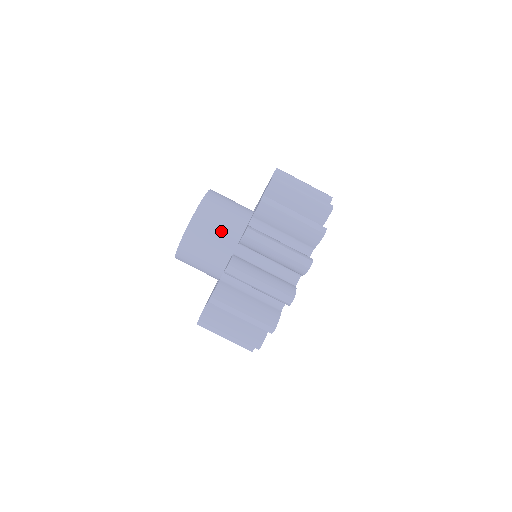
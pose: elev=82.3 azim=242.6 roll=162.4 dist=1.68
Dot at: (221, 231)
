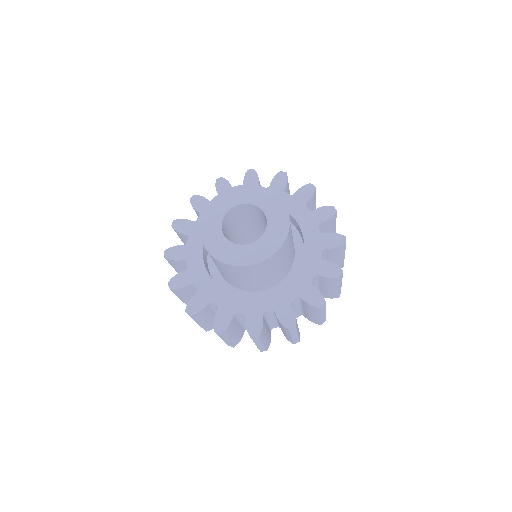
Dot at: (289, 251)
